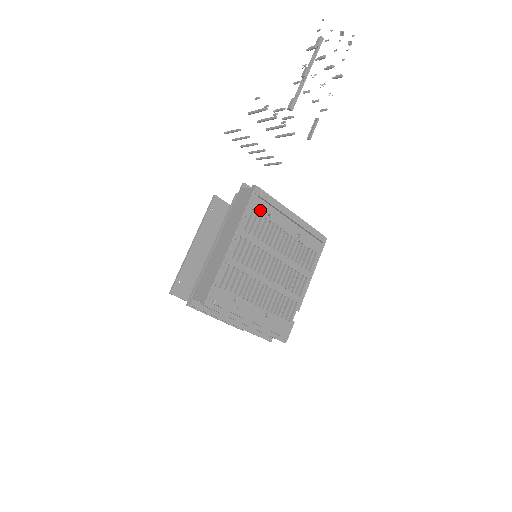
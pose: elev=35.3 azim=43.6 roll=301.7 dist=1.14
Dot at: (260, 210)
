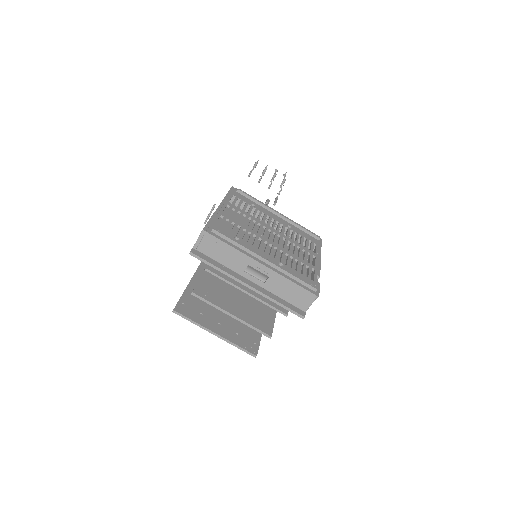
Dot at: (242, 199)
